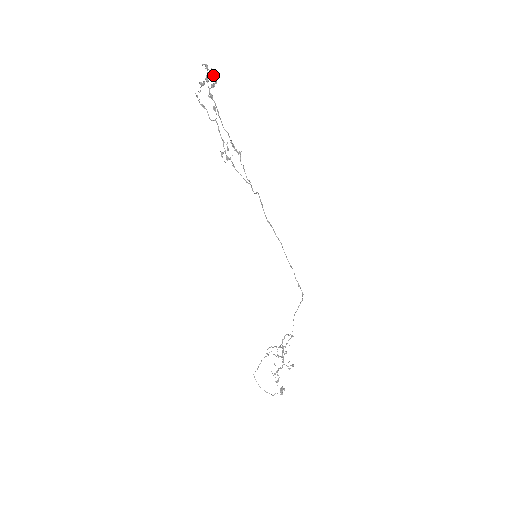
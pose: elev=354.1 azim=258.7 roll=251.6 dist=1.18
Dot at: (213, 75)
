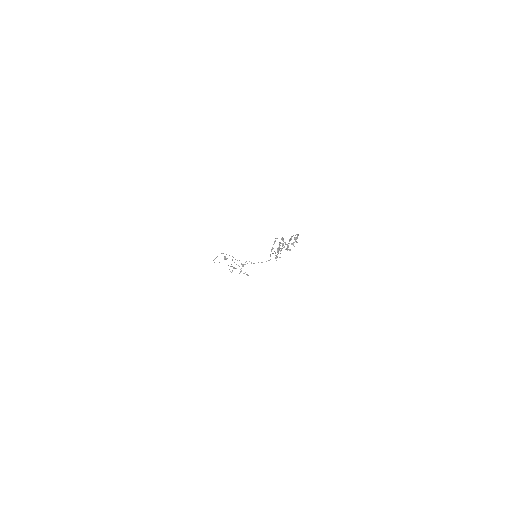
Dot at: (295, 235)
